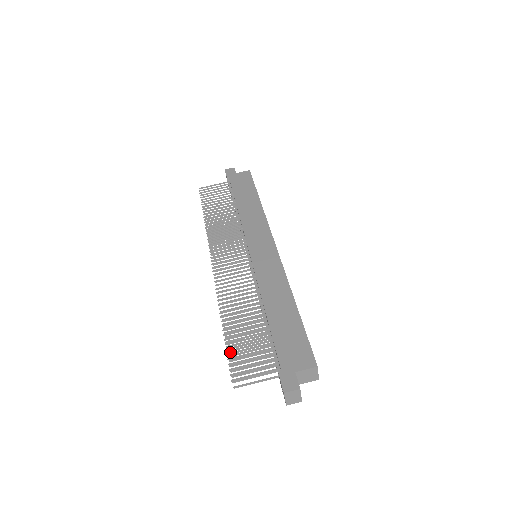
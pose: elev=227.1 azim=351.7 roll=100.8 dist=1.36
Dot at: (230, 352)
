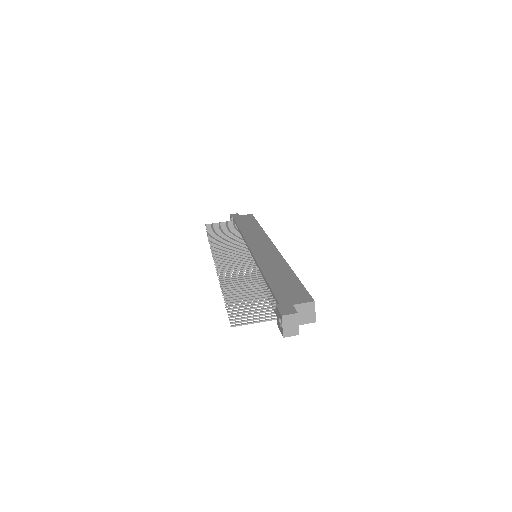
Dot at: (229, 300)
